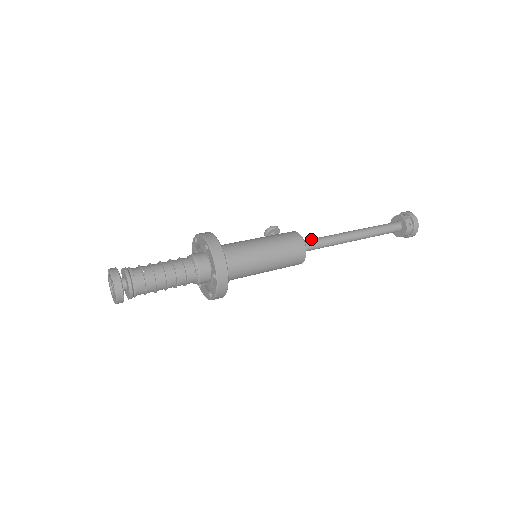
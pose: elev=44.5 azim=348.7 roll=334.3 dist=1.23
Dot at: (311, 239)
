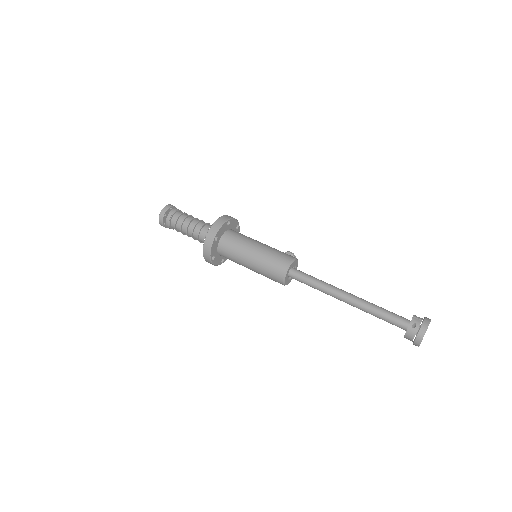
Dot at: occluded
